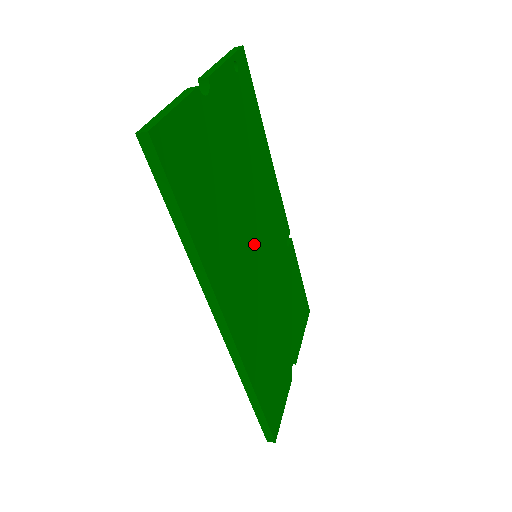
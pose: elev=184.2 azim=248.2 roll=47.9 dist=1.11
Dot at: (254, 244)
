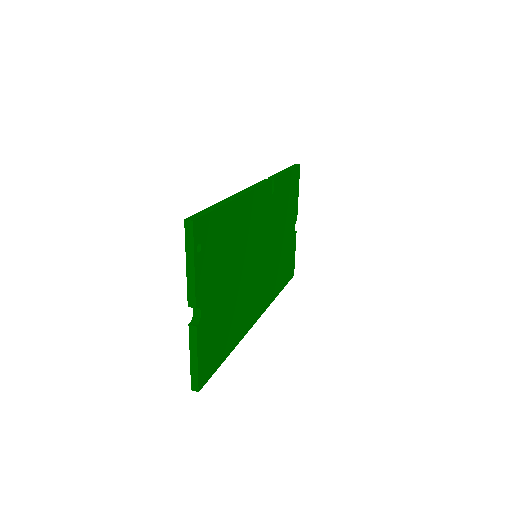
Dot at: (254, 264)
